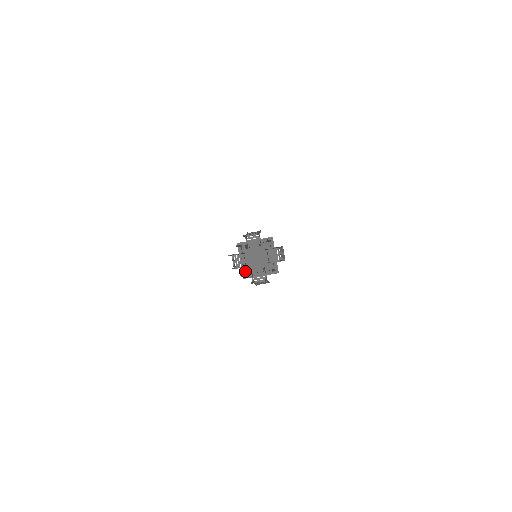
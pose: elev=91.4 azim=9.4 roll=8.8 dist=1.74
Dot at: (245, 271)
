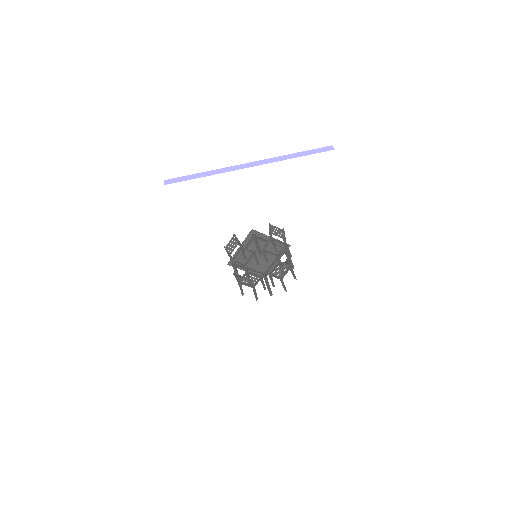
Dot at: occluded
